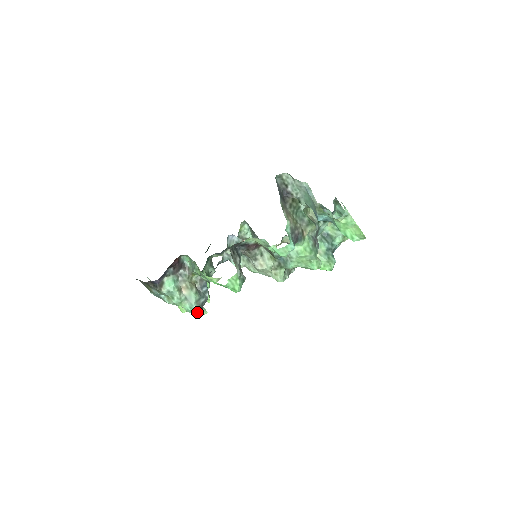
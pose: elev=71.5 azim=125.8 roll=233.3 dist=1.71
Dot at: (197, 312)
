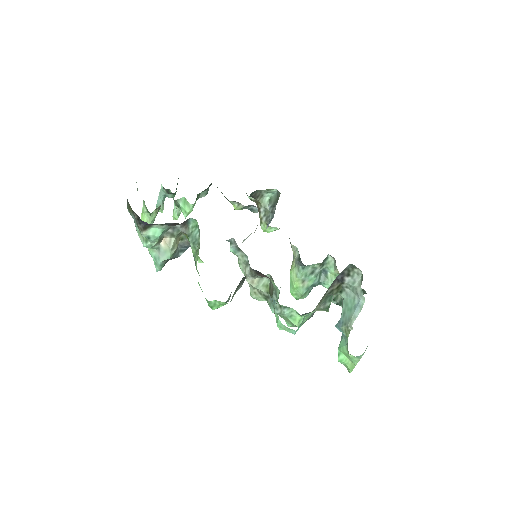
Dot at: (158, 267)
